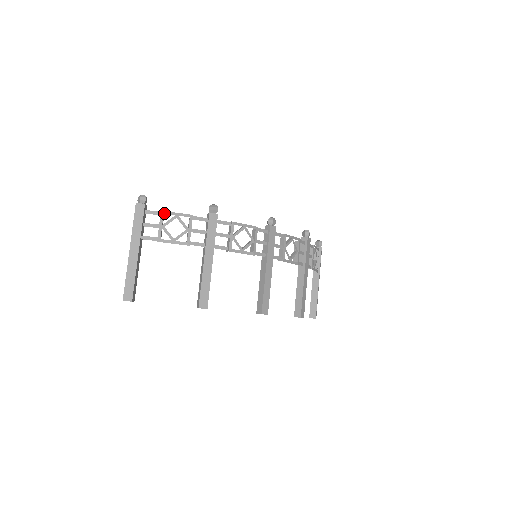
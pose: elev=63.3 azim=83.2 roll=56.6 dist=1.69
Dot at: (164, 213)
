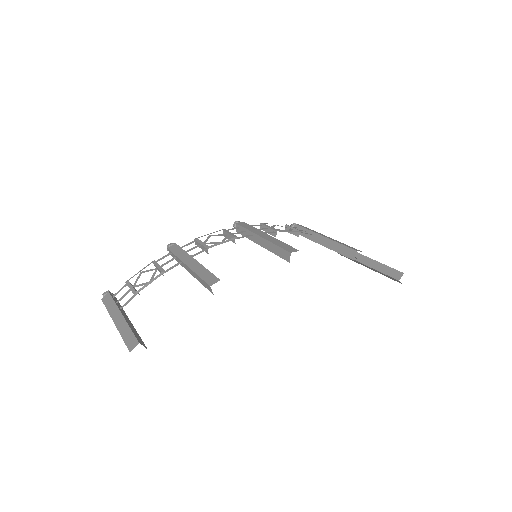
Dot at: (128, 280)
